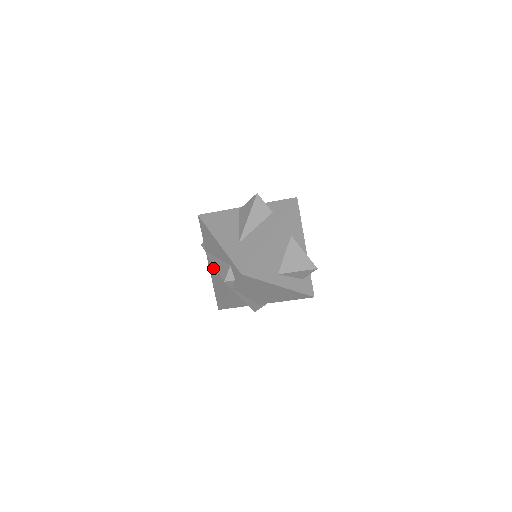
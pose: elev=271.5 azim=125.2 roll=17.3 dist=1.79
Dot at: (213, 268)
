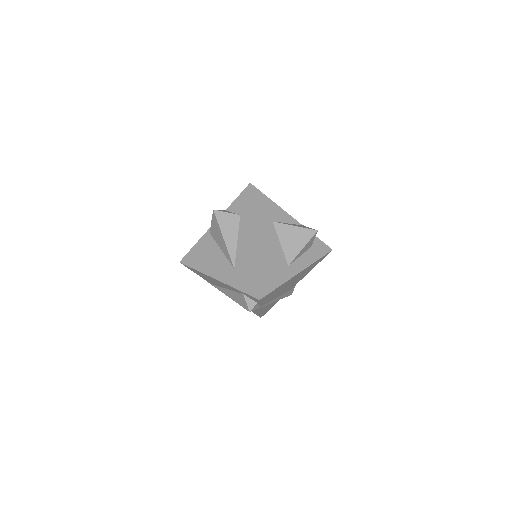
Dot at: occluded
